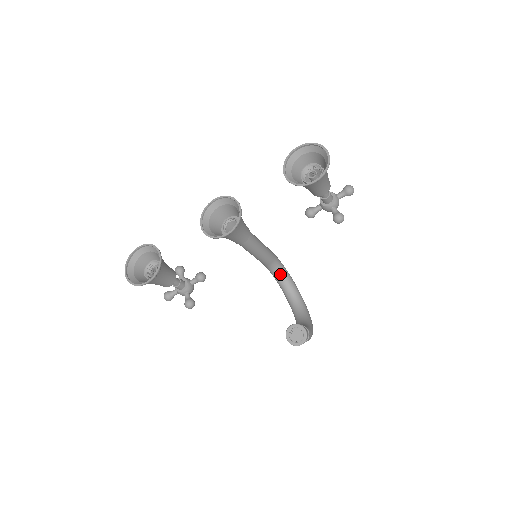
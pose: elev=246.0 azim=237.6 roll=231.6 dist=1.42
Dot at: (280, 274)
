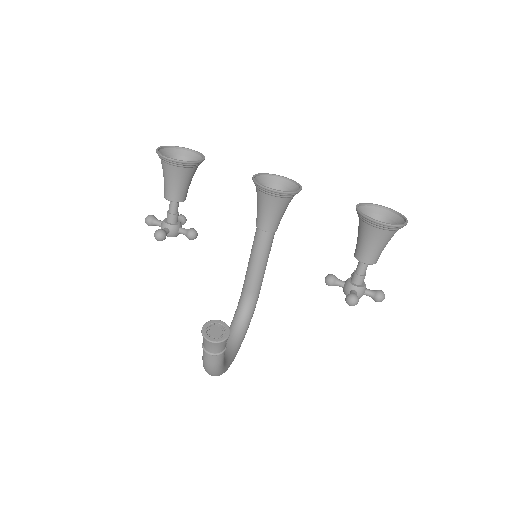
Dot at: (244, 314)
